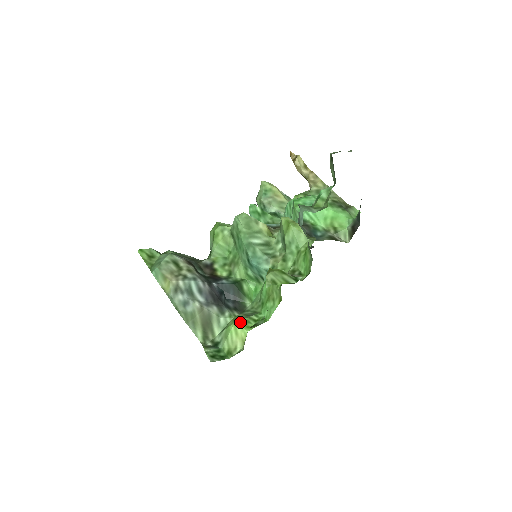
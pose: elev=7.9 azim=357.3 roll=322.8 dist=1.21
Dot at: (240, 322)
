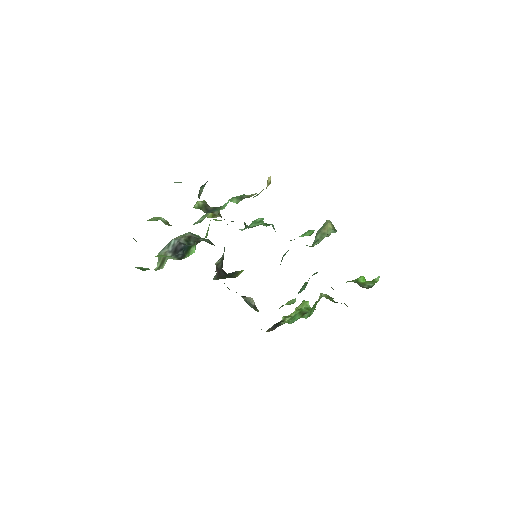
Dot at: (160, 255)
